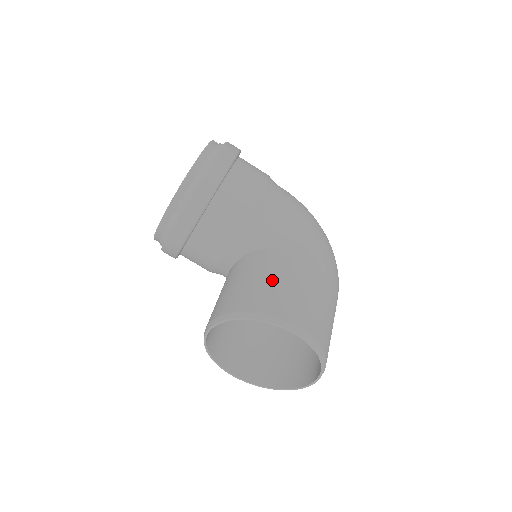
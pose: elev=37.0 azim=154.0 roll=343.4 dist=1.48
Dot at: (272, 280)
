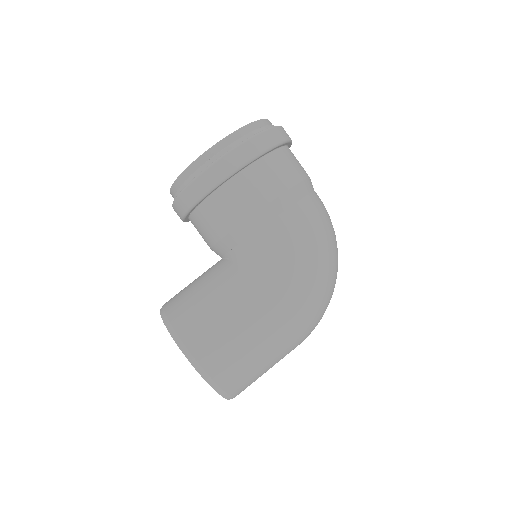
Dot at: (211, 307)
